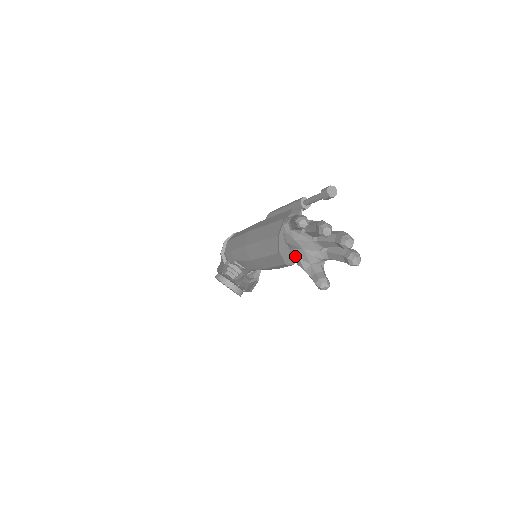
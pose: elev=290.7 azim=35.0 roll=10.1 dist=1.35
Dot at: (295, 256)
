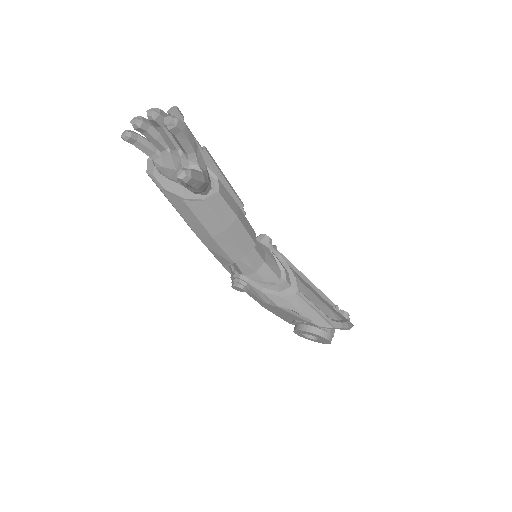
Dot at: occluded
